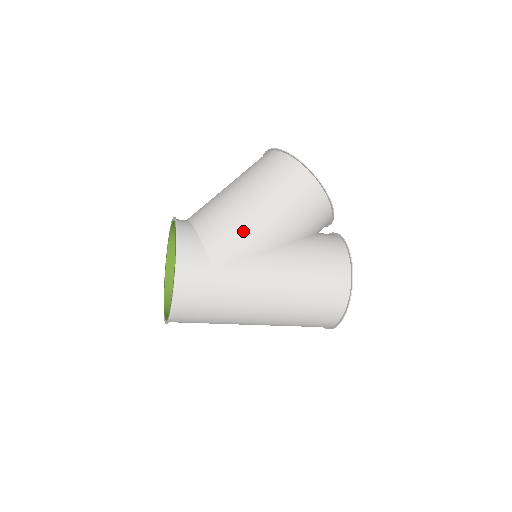
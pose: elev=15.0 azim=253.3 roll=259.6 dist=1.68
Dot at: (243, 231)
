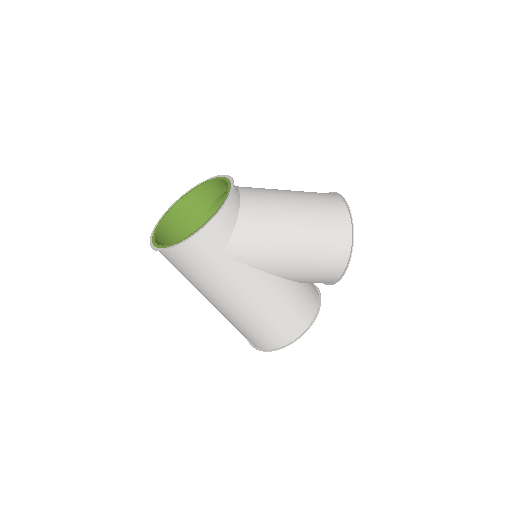
Dot at: (269, 247)
